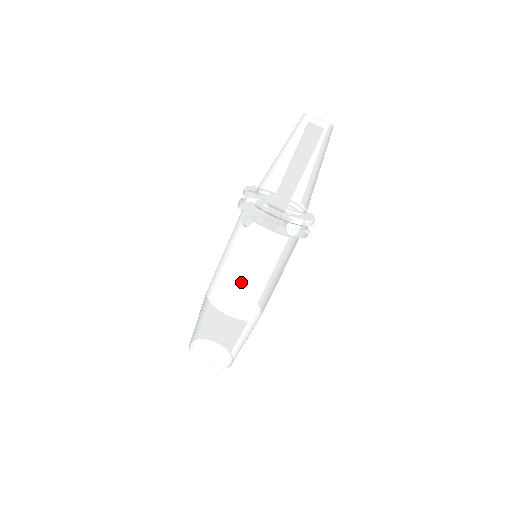
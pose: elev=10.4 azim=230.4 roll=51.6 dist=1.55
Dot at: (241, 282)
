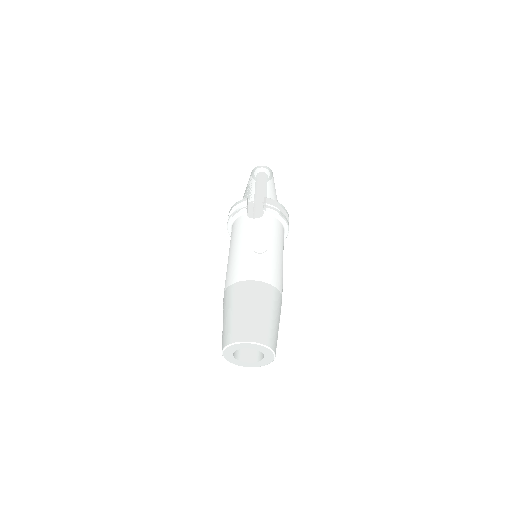
Dot at: (273, 256)
